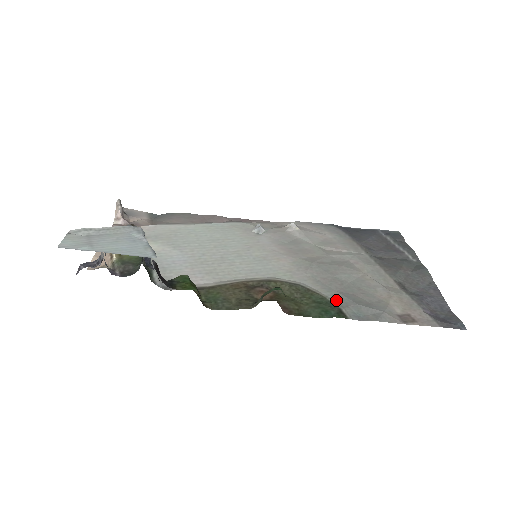
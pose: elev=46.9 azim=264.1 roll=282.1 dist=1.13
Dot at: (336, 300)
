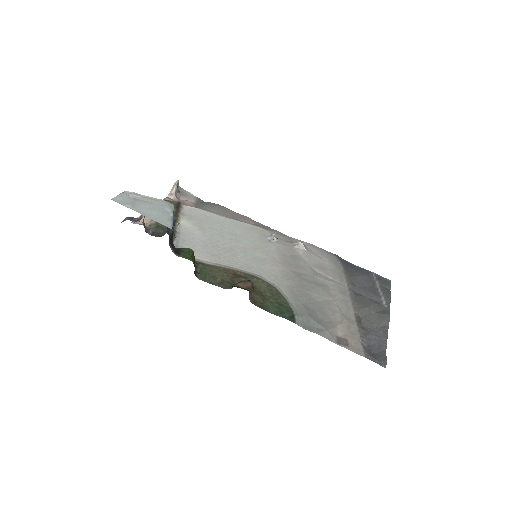
Dot at: (296, 308)
